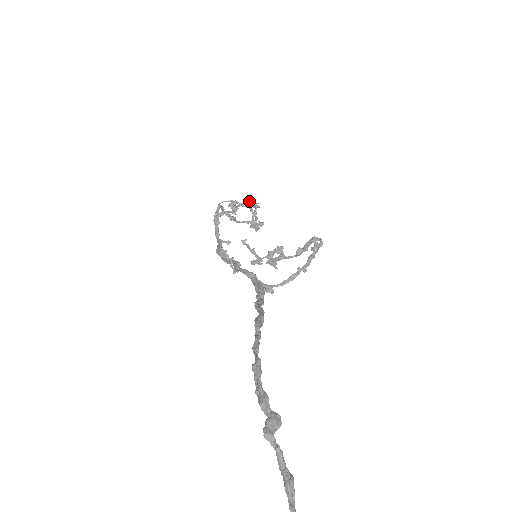
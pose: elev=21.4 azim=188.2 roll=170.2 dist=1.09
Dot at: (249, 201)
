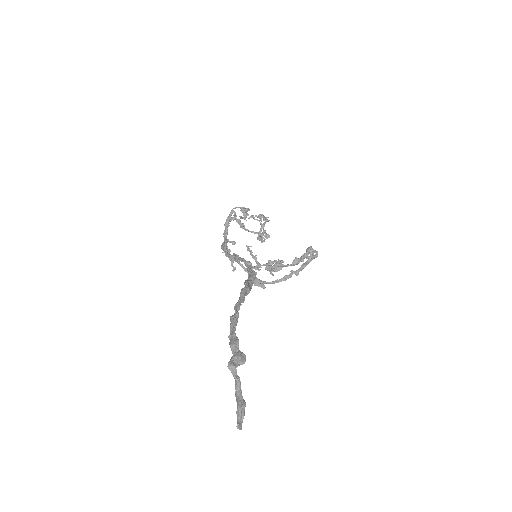
Dot at: occluded
